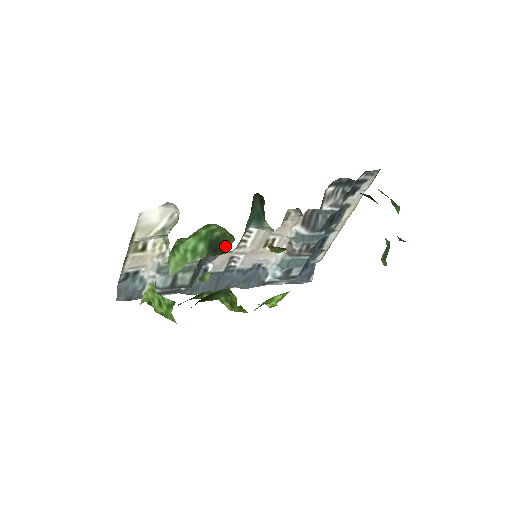
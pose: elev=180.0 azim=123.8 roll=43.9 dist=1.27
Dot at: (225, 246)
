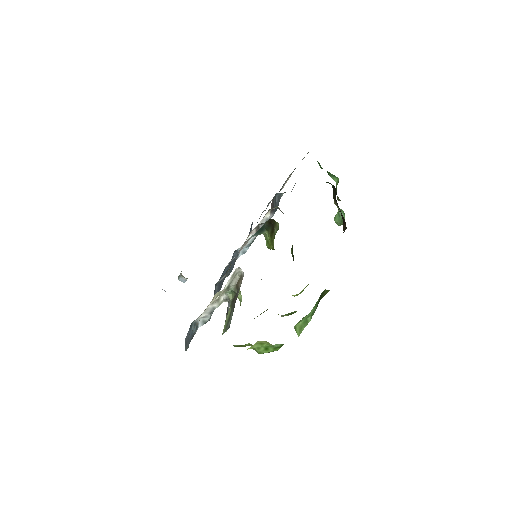
Dot at: (321, 297)
